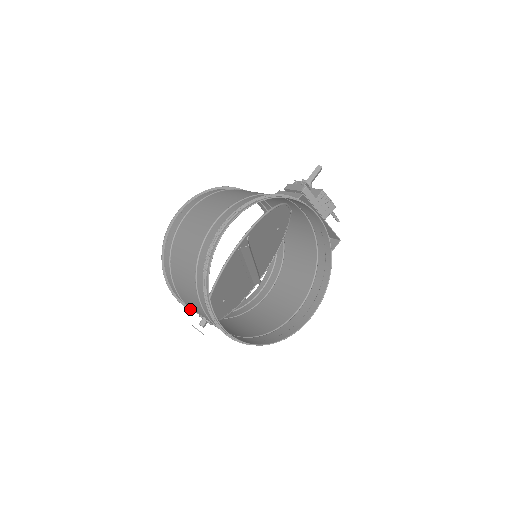
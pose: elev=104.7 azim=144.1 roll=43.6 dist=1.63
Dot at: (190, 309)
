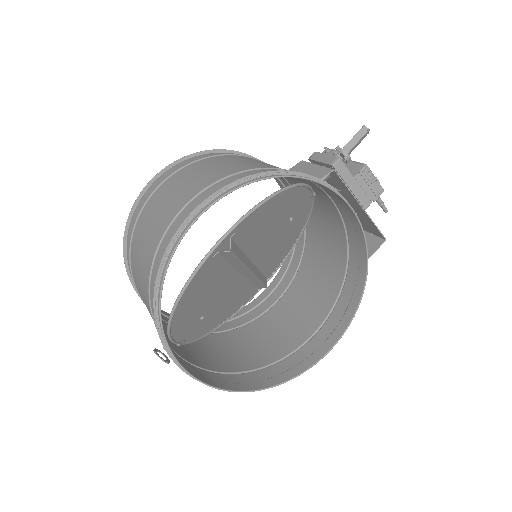
Dot at: (165, 316)
